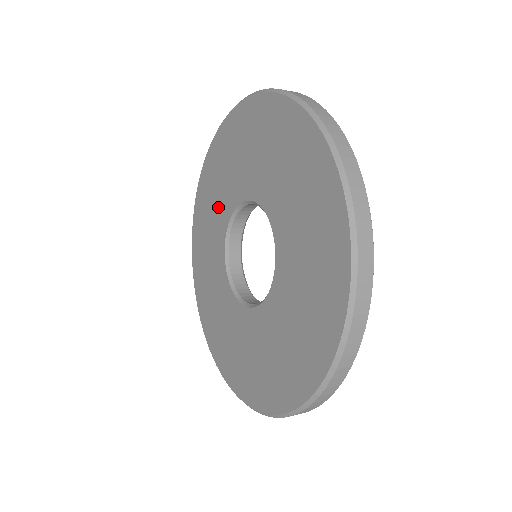
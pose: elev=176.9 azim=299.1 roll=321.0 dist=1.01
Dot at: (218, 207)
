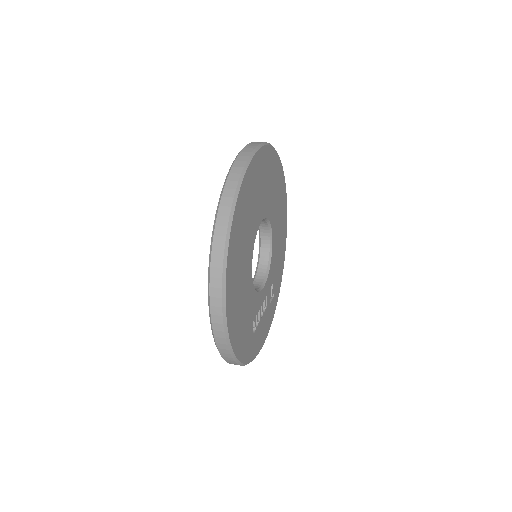
Dot at: occluded
